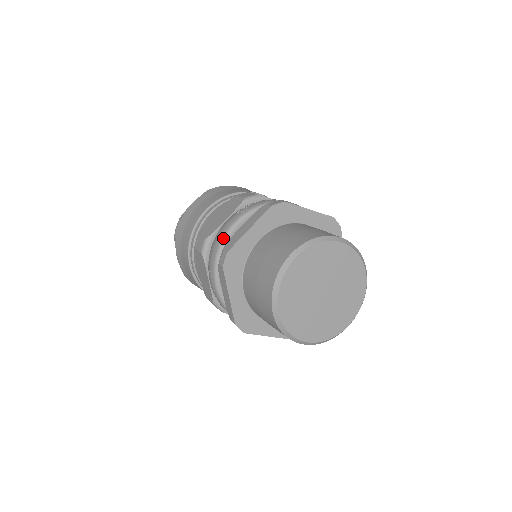
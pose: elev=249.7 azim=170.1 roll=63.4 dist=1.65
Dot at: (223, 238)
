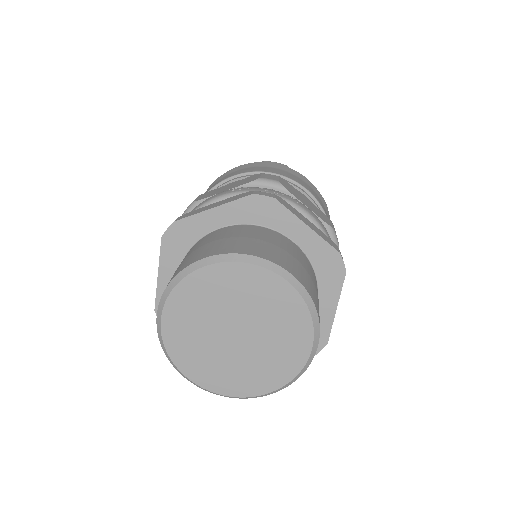
Dot at: (197, 208)
